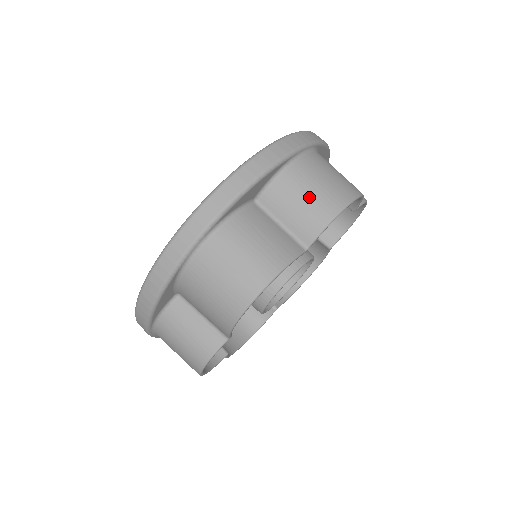
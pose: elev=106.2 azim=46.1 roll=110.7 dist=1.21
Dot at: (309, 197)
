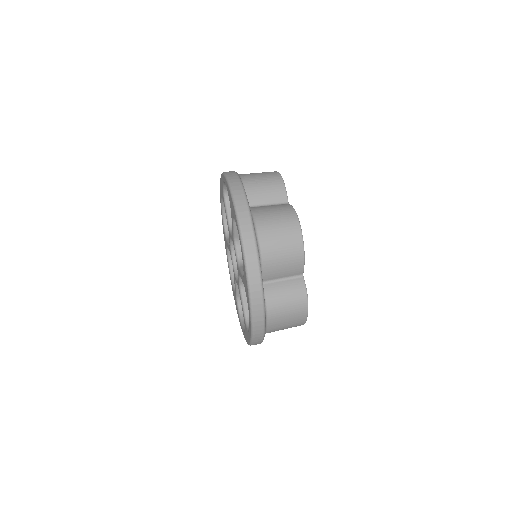
Dot at: (265, 184)
